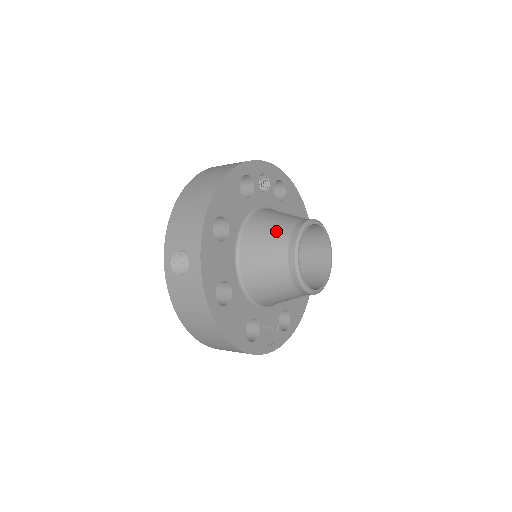
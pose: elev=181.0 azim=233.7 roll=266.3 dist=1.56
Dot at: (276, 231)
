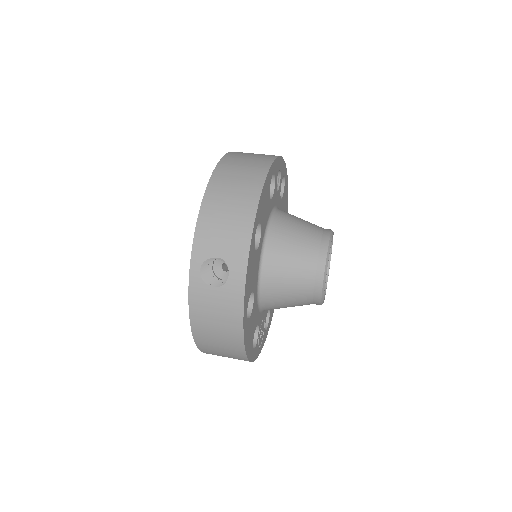
Dot at: (303, 241)
